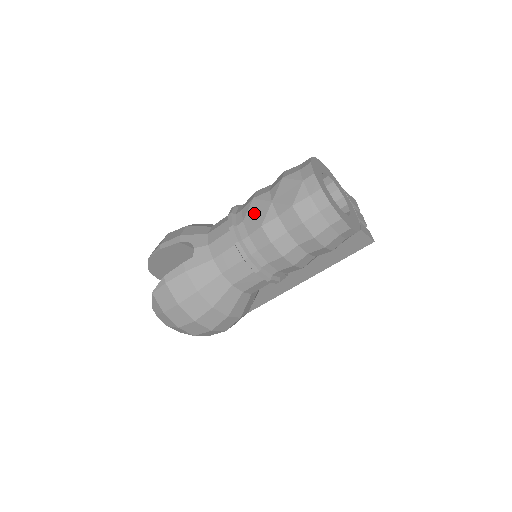
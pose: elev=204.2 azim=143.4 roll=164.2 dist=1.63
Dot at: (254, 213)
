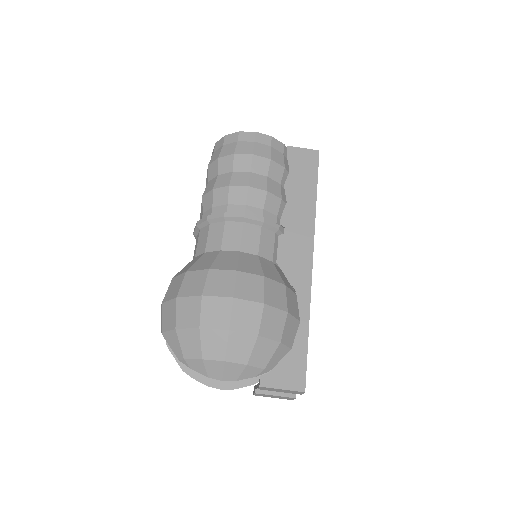
Dot at: occluded
